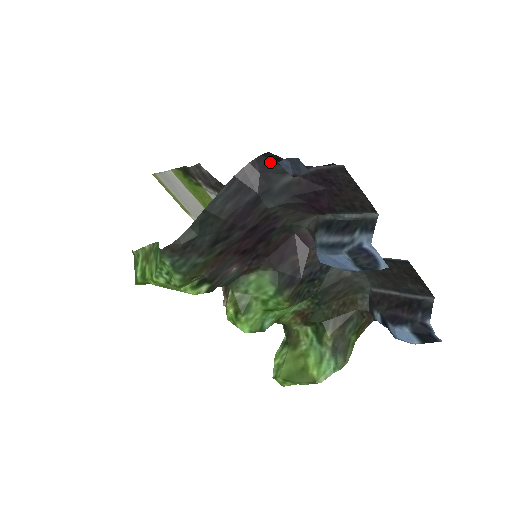
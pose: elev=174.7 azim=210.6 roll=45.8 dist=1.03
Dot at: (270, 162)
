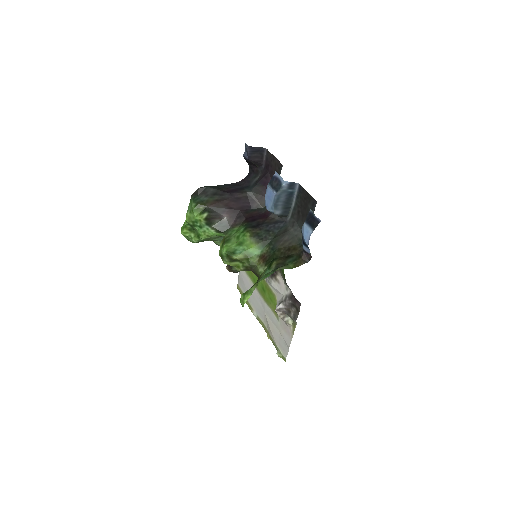
Dot at: (251, 175)
